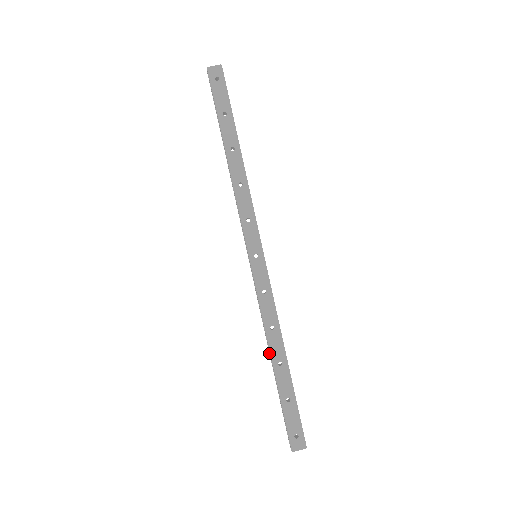
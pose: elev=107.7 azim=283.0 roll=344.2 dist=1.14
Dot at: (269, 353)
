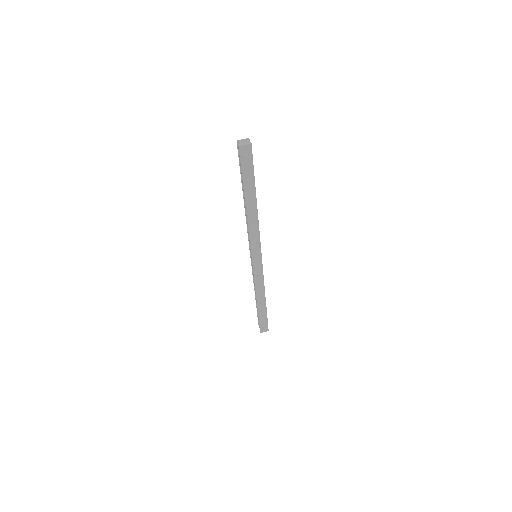
Dot at: (255, 295)
